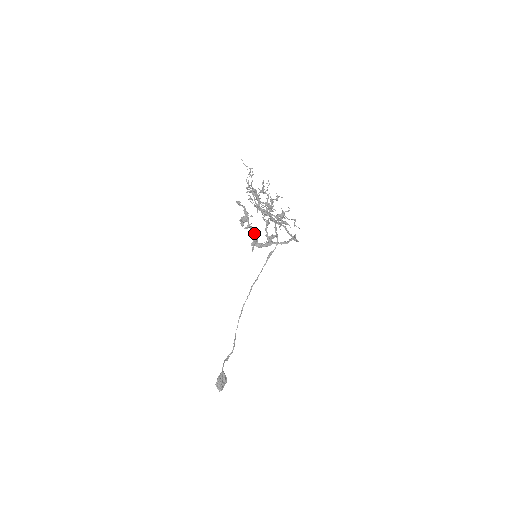
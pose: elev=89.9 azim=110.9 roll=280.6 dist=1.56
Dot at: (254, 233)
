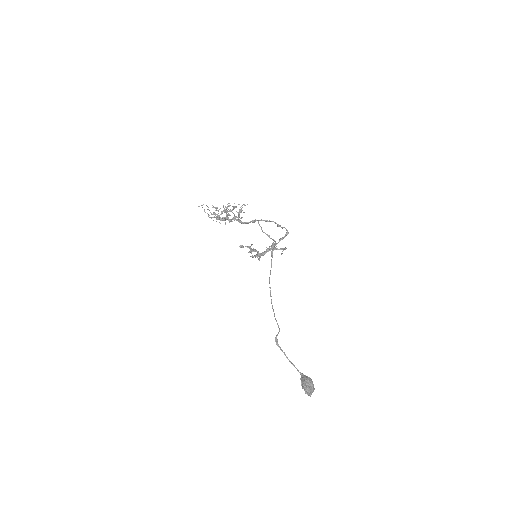
Dot at: (255, 250)
